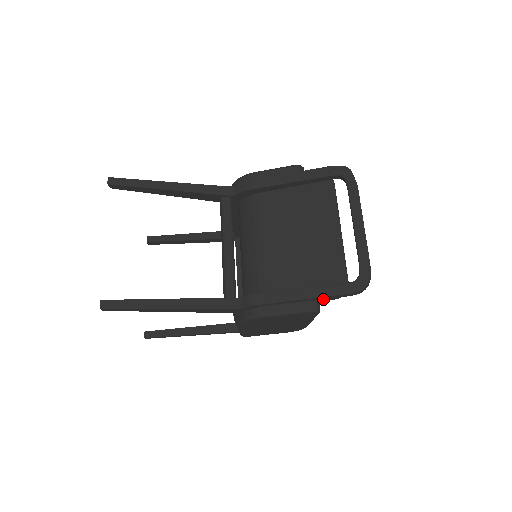
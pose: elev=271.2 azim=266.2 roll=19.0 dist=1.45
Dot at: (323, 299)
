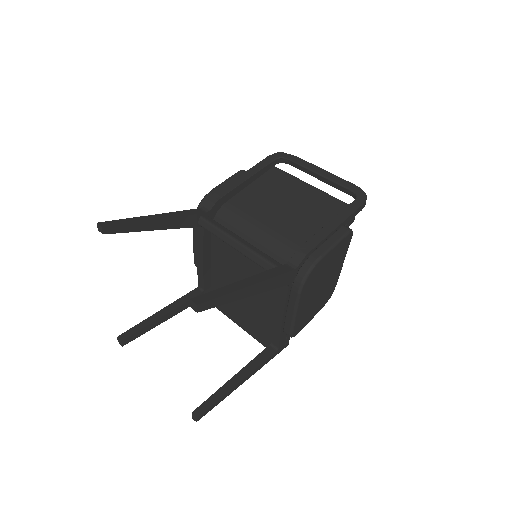
Dot at: (347, 224)
